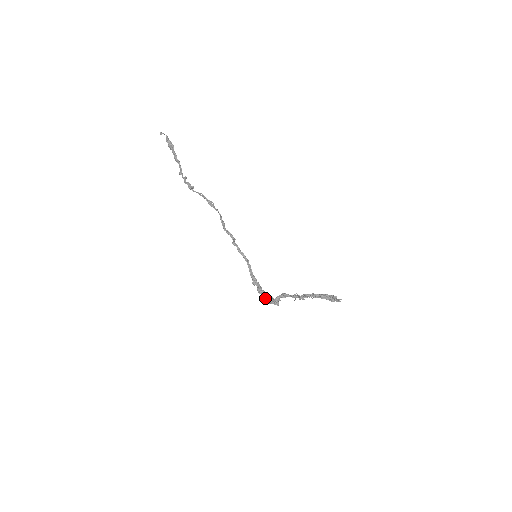
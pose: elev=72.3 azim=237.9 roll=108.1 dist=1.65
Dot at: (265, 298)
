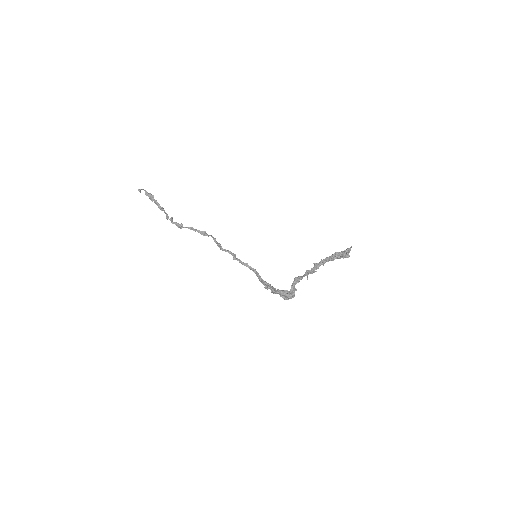
Dot at: (279, 294)
